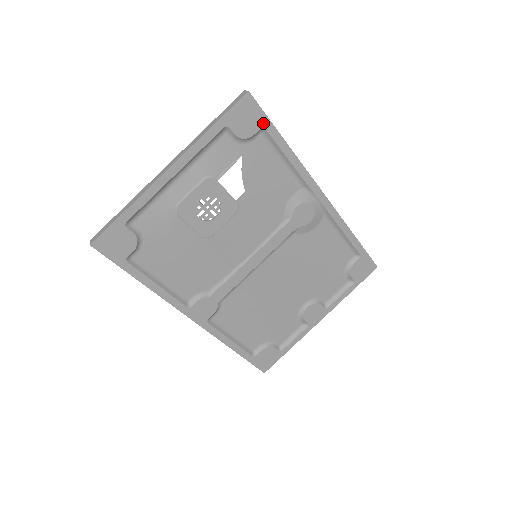
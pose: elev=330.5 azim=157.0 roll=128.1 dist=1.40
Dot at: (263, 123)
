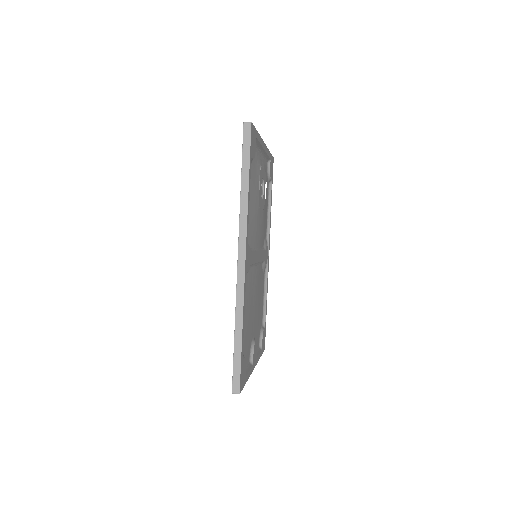
Dot at: (272, 179)
